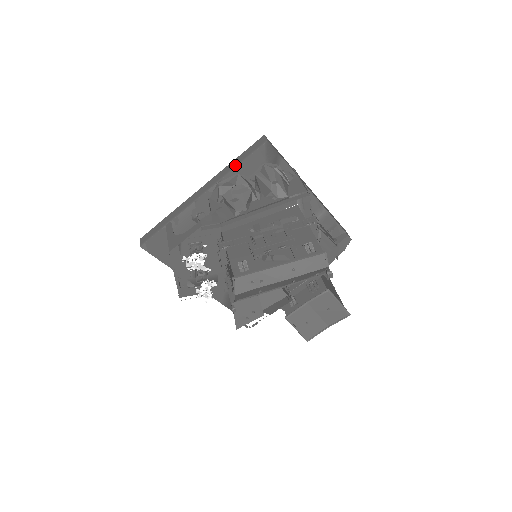
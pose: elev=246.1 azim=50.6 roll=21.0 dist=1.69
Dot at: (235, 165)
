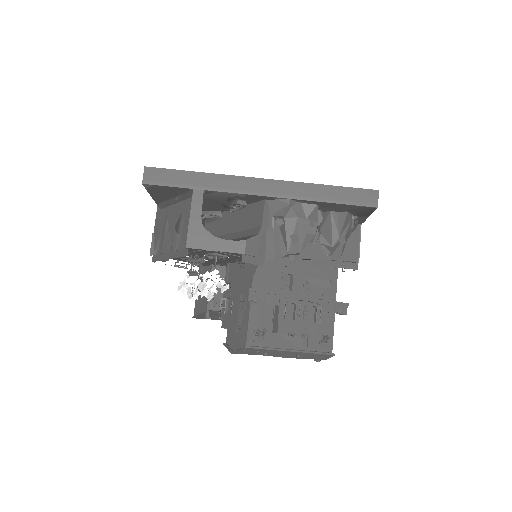
Dot at: (324, 197)
